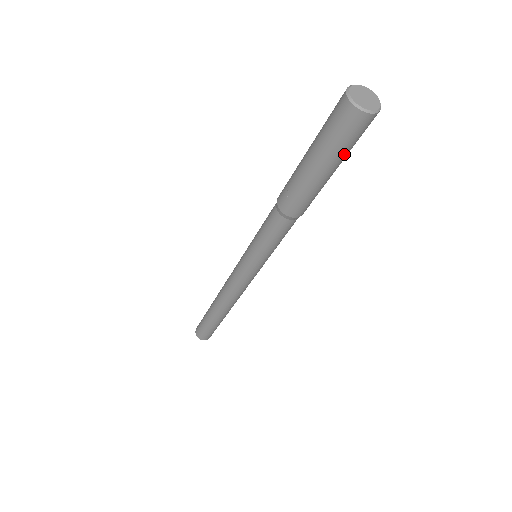
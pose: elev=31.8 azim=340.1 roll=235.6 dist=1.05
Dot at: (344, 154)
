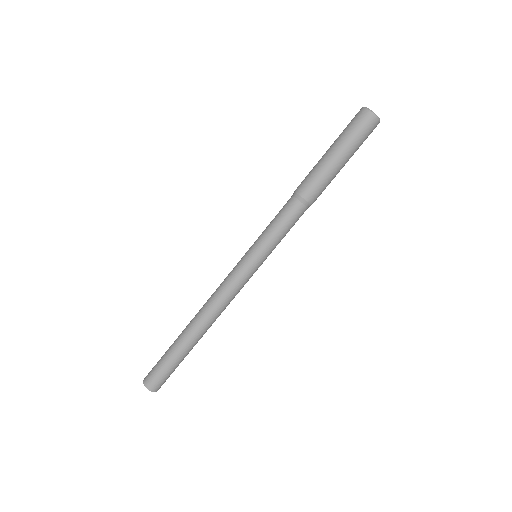
Dot at: occluded
